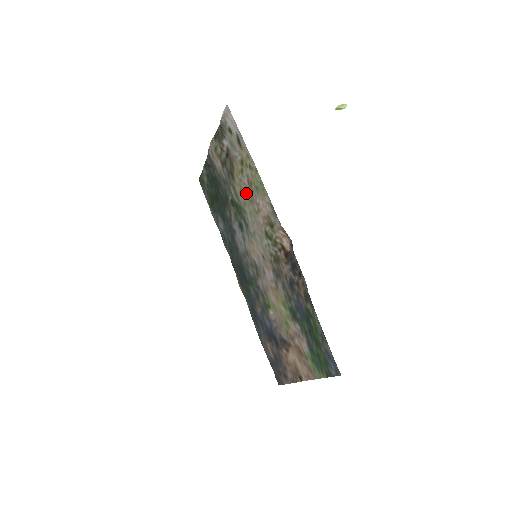
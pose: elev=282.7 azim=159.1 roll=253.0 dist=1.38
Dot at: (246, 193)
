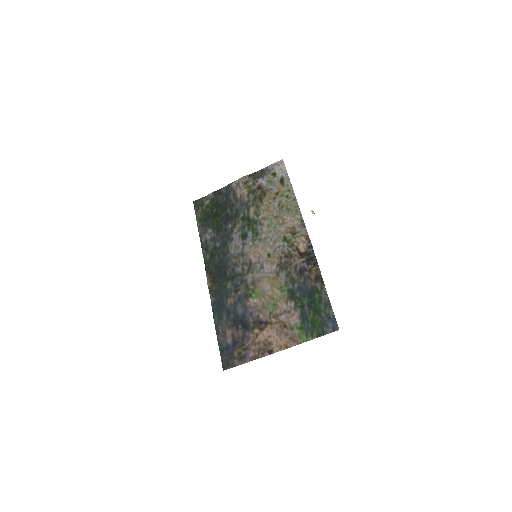
Dot at: (273, 211)
